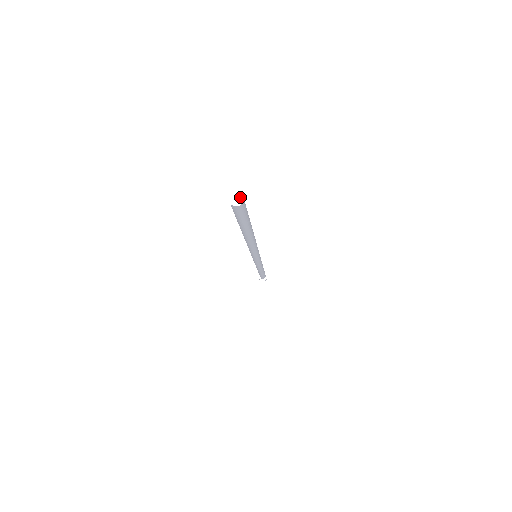
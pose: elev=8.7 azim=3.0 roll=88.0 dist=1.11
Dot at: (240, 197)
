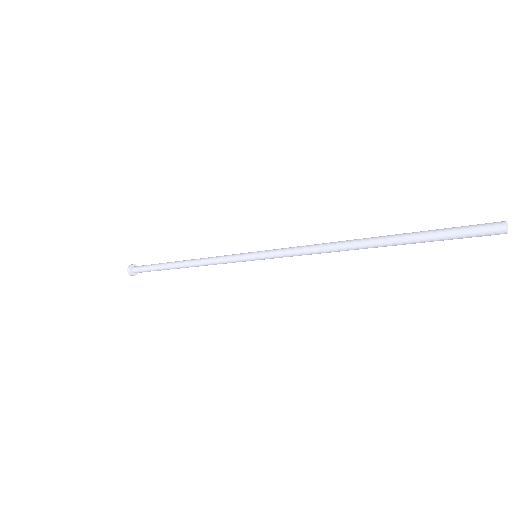
Dot at: (507, 224)
